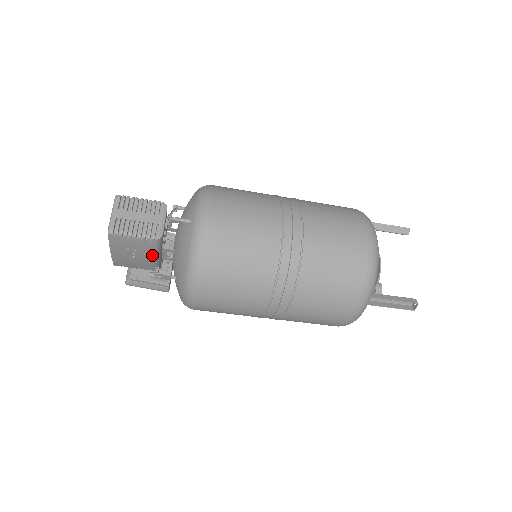
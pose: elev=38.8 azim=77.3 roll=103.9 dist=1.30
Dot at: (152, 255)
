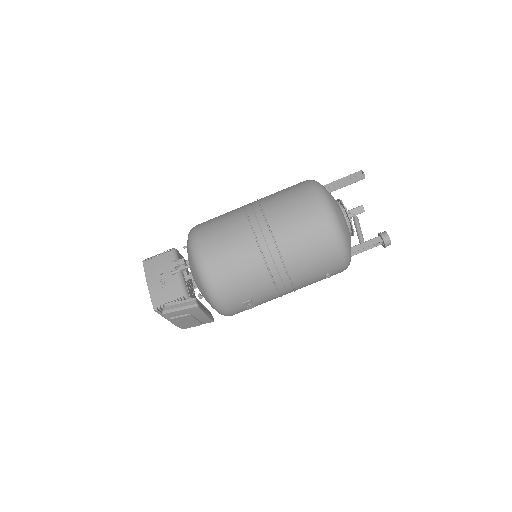
Dot at: (174, 268)
